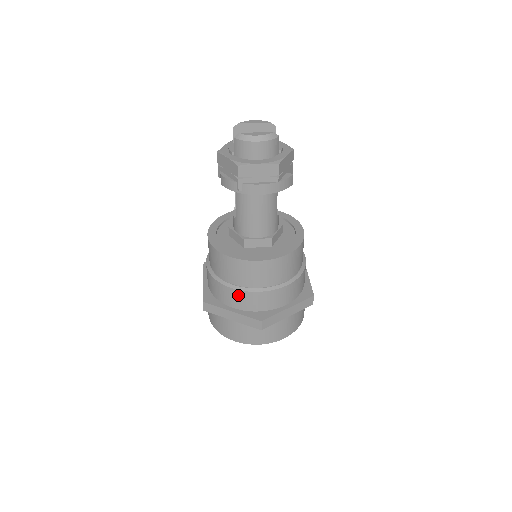
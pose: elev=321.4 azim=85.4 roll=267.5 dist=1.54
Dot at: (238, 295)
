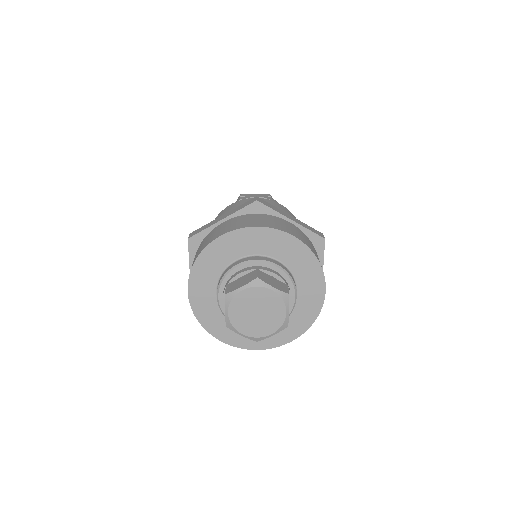
Dot at: occluded
